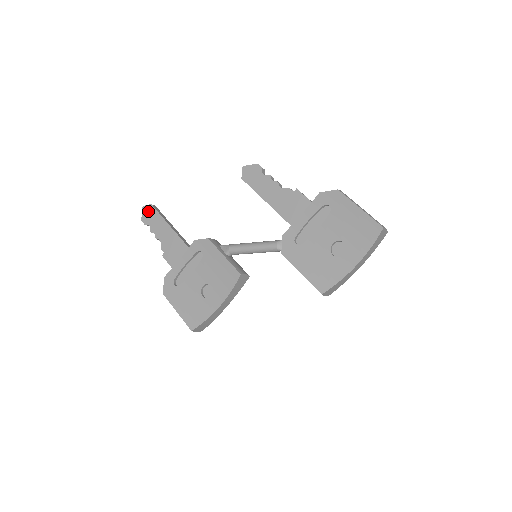
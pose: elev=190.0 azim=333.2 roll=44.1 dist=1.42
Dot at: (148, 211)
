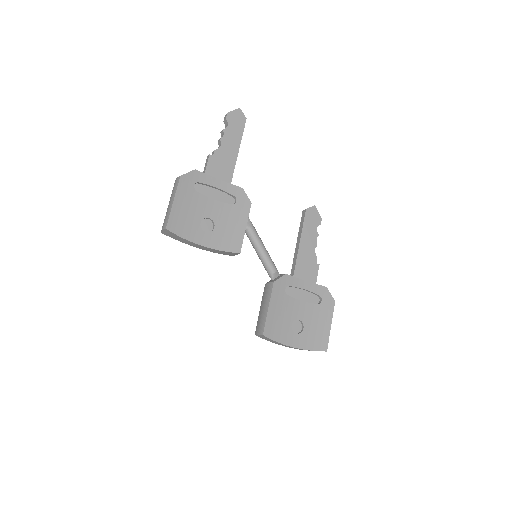
Dot at: (239, 117)
